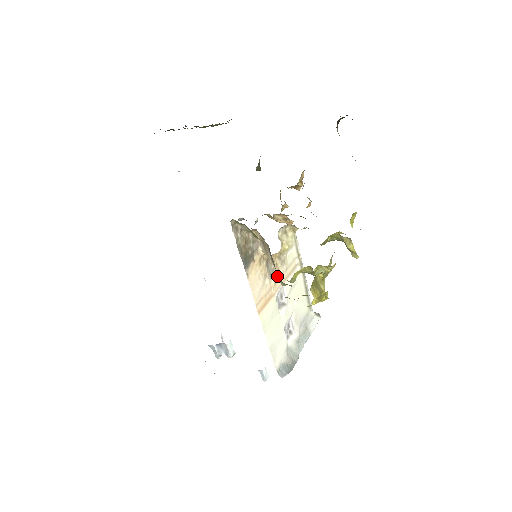
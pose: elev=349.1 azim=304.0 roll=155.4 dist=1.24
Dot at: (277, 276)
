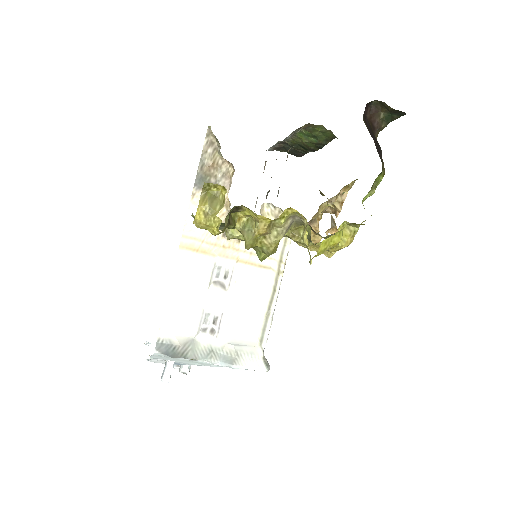
Dot at: (233, 244)
